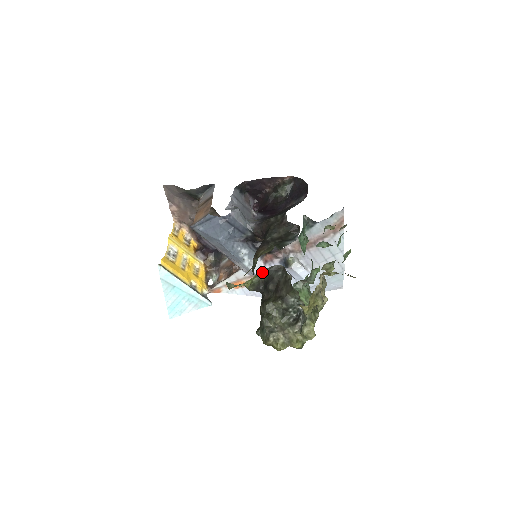
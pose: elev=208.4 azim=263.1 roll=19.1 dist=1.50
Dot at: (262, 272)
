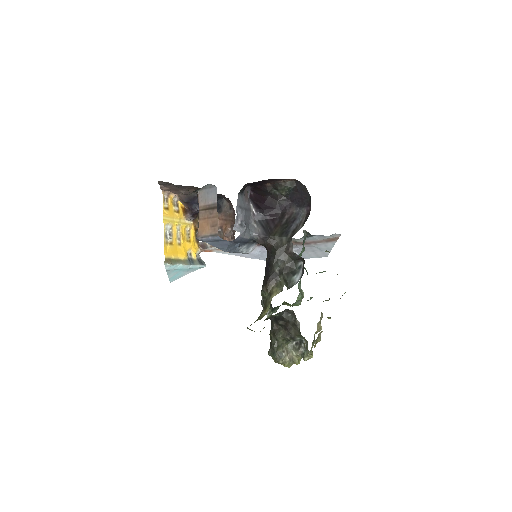
Dot at: (275, 314)
